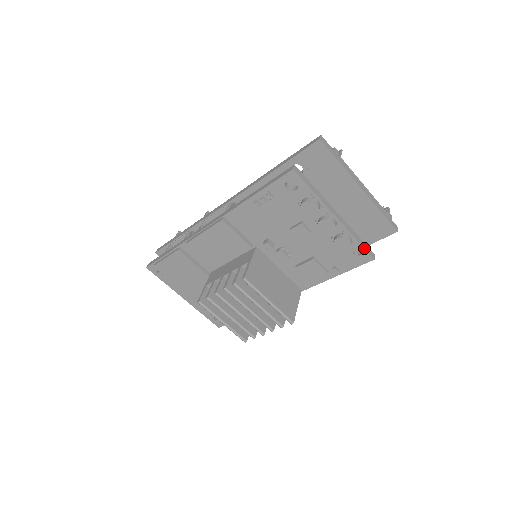
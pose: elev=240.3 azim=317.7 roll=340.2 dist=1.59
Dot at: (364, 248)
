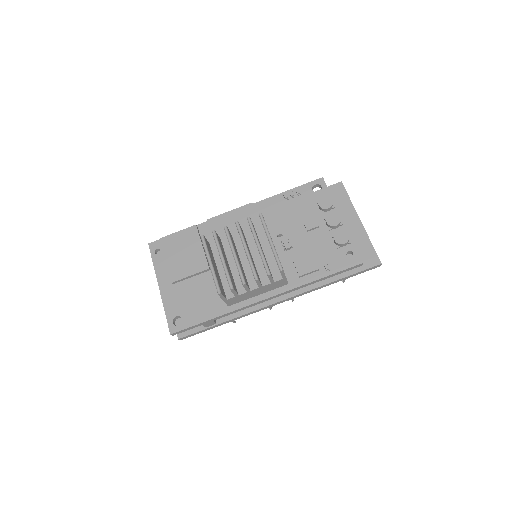
Dot at: occluded
